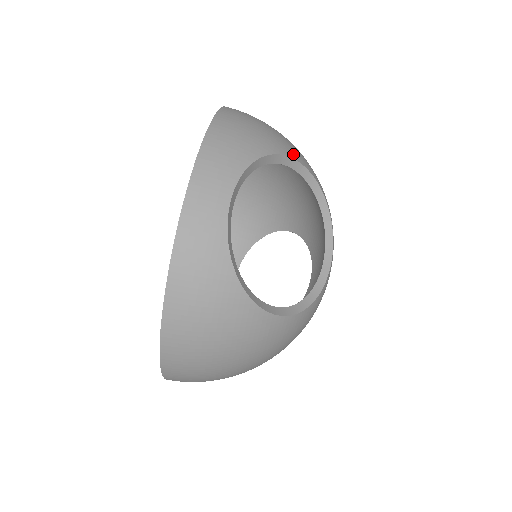
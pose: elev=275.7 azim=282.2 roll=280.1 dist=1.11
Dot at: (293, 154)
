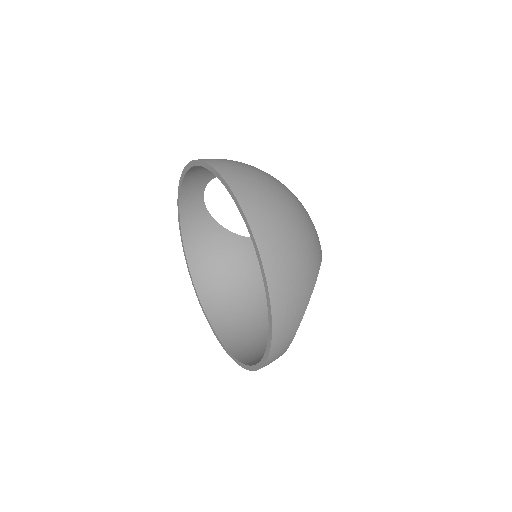
Dot at: (230, 236)
